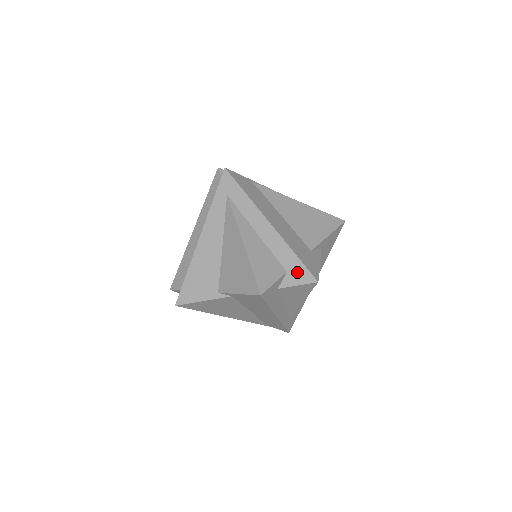
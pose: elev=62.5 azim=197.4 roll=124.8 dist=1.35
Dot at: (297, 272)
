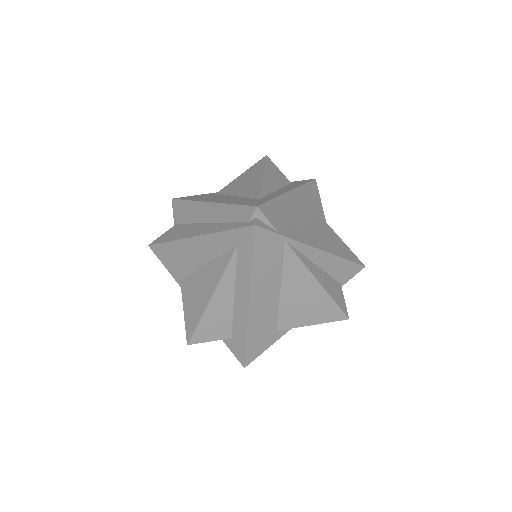
Dot at: (237, 347)
